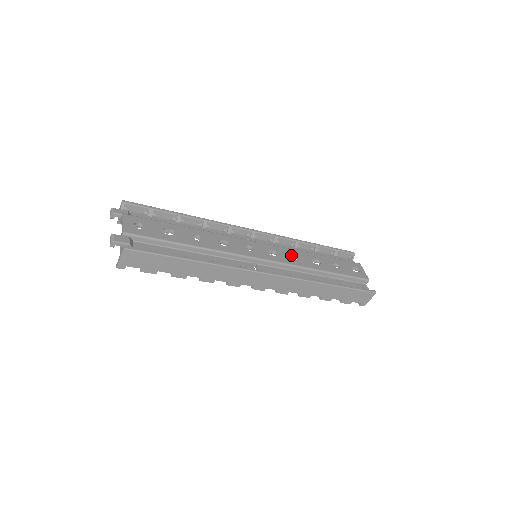
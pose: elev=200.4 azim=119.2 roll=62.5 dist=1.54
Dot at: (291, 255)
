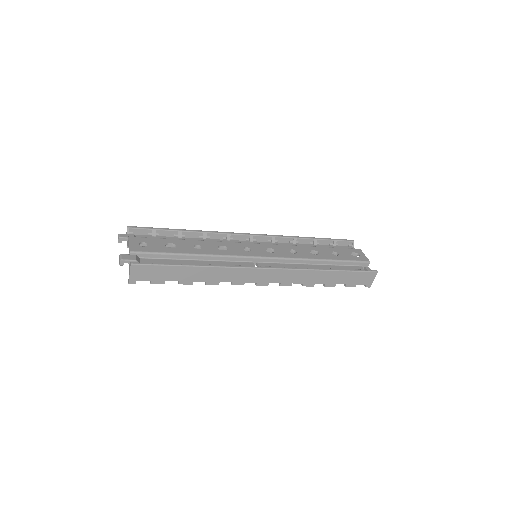
Dot at: (289, 250)
